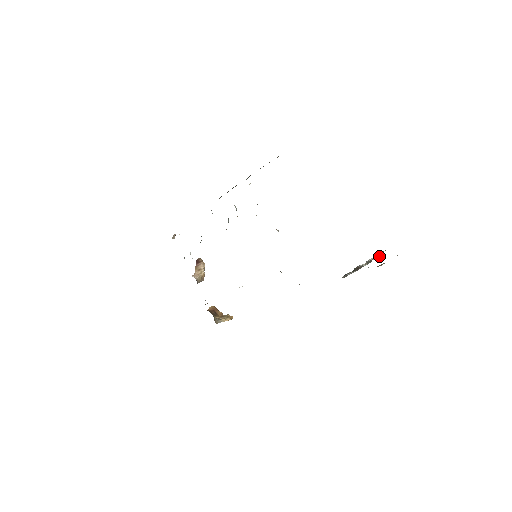
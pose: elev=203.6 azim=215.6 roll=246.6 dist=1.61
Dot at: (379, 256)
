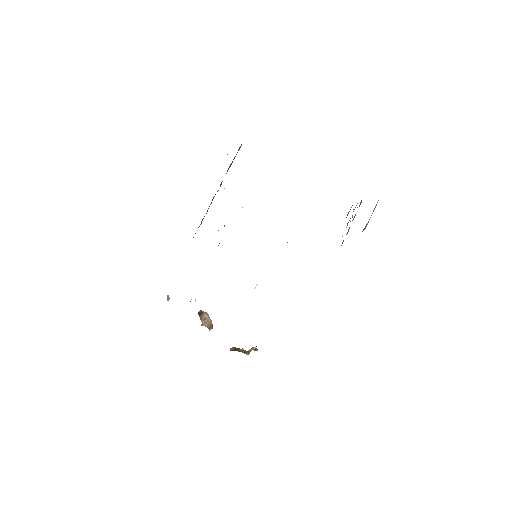
Dot at: occluded
